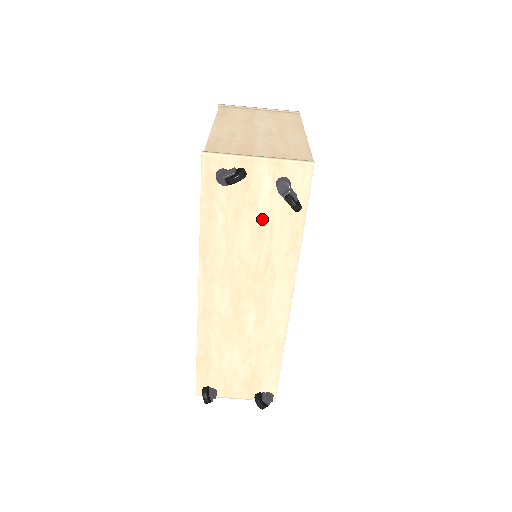
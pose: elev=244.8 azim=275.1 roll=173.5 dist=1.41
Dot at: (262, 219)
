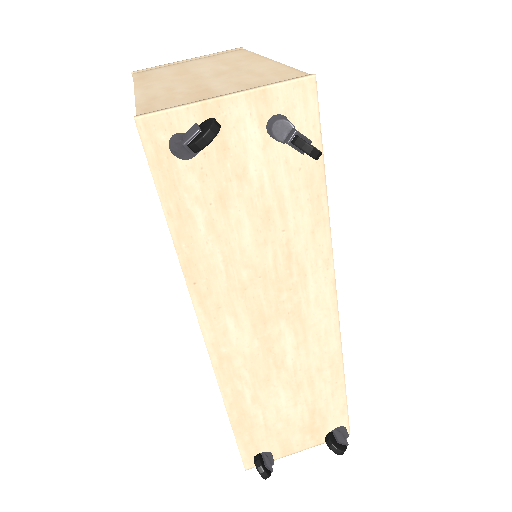
Dot at: (262, 194)
